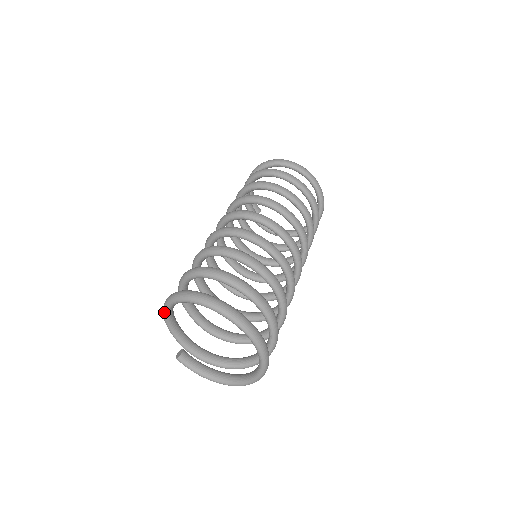
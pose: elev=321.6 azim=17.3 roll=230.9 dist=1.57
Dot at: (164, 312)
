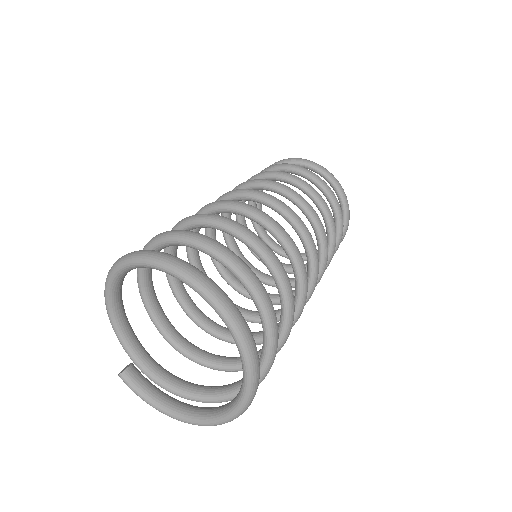
Dot at: (105, 294)
